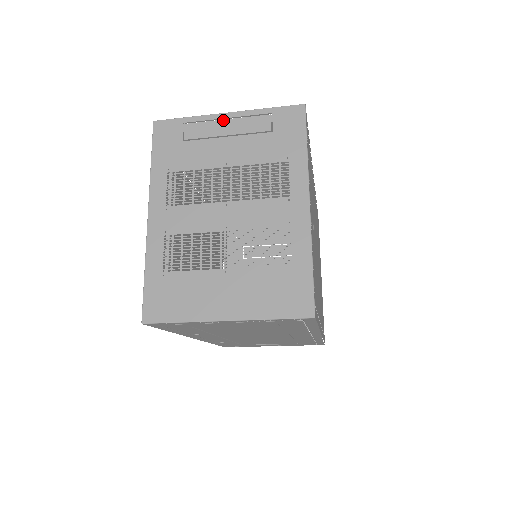
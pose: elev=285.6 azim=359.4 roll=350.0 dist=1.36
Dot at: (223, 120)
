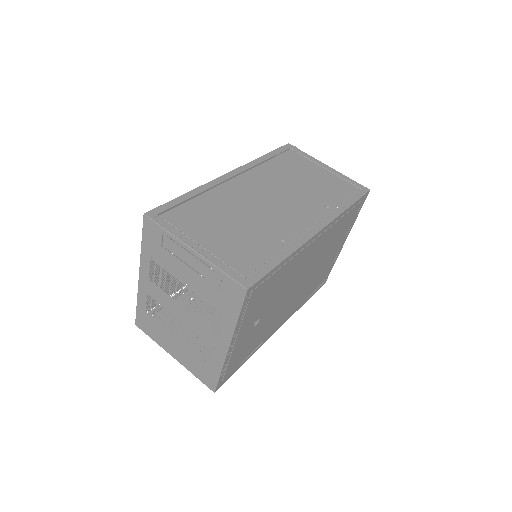
Dot at: (189, 253)
